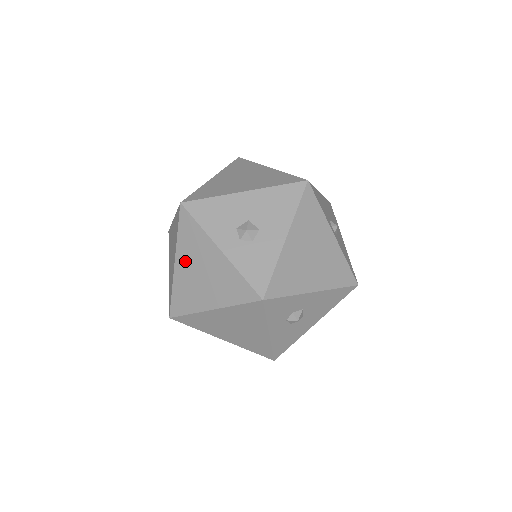
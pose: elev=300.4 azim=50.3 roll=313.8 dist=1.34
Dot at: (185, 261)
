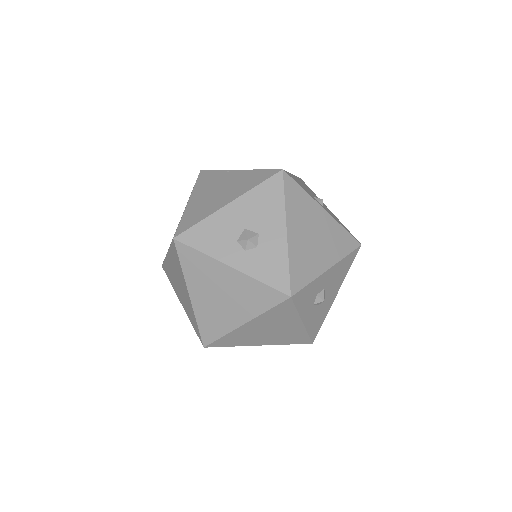
Dot at: (199, 290)
